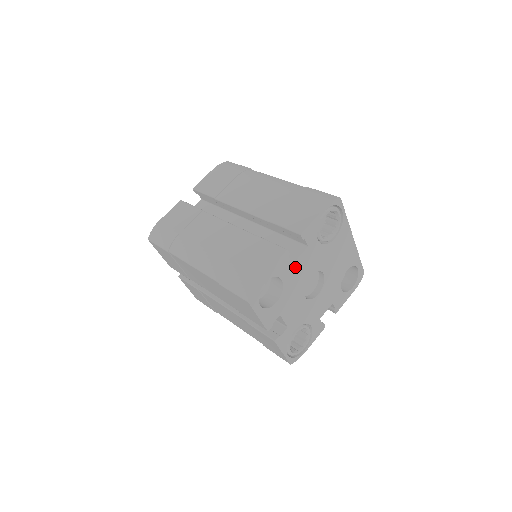
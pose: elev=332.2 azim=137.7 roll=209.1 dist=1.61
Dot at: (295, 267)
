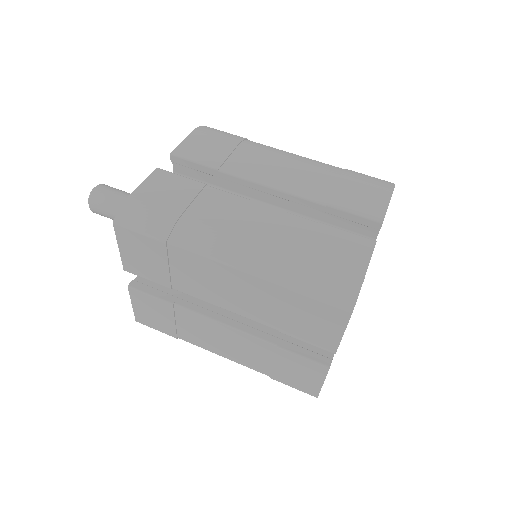
Dot at: occluded
